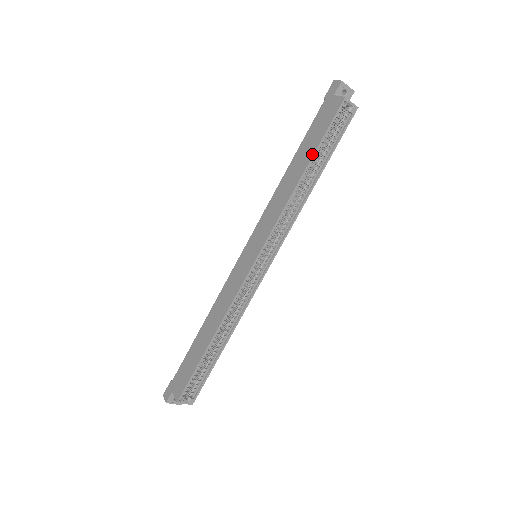
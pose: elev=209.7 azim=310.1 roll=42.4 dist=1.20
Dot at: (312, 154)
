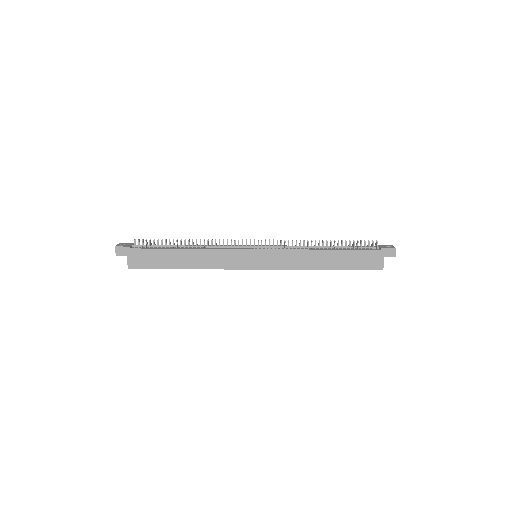
Dot at: (340, 269)
